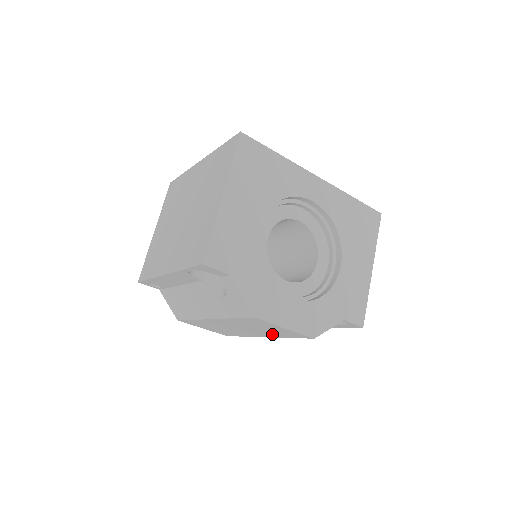
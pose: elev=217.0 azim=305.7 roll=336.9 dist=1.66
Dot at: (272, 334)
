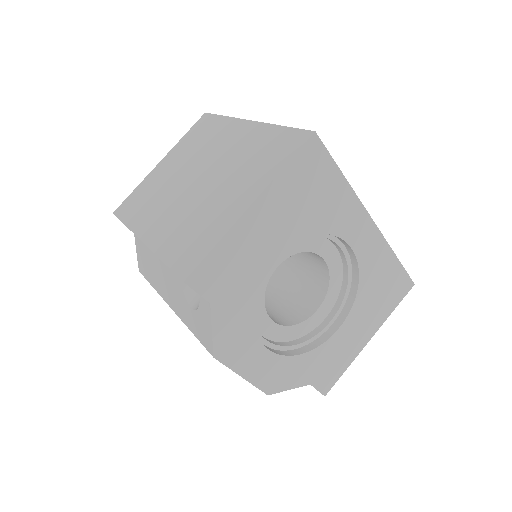
Dot at: occluded
